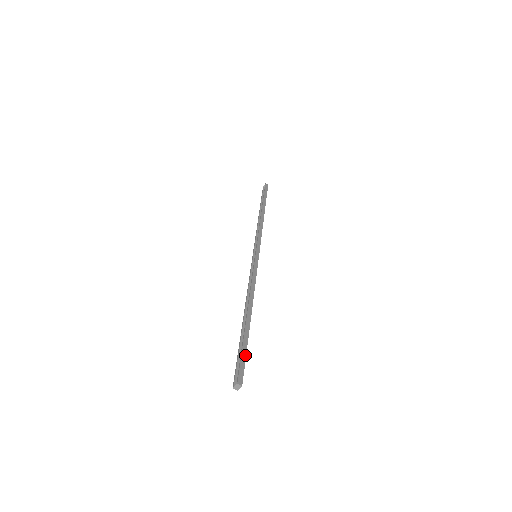
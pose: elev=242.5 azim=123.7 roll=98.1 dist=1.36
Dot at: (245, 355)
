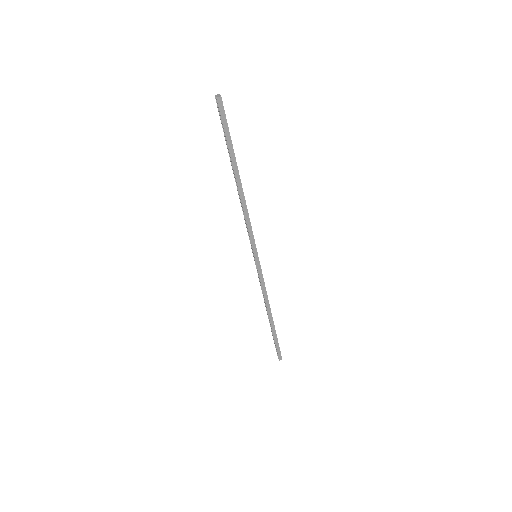
Dot at: (226, 128)
